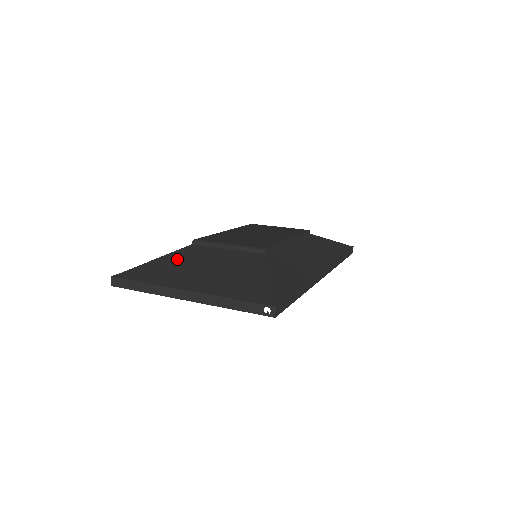
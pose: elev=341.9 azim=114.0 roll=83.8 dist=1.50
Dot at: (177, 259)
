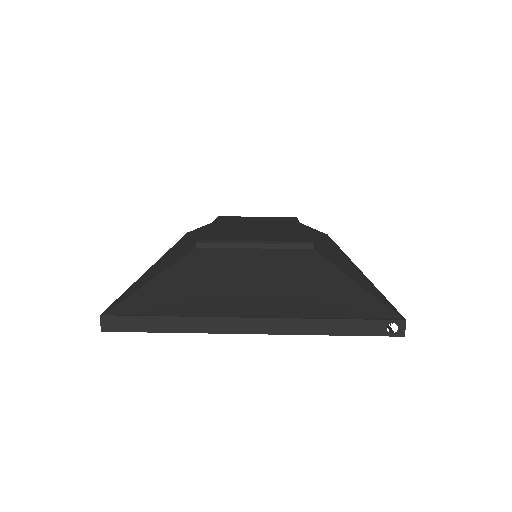
Dot at: (193, 272)
